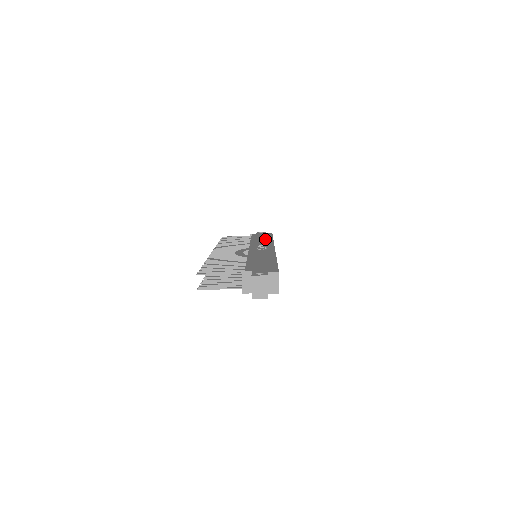
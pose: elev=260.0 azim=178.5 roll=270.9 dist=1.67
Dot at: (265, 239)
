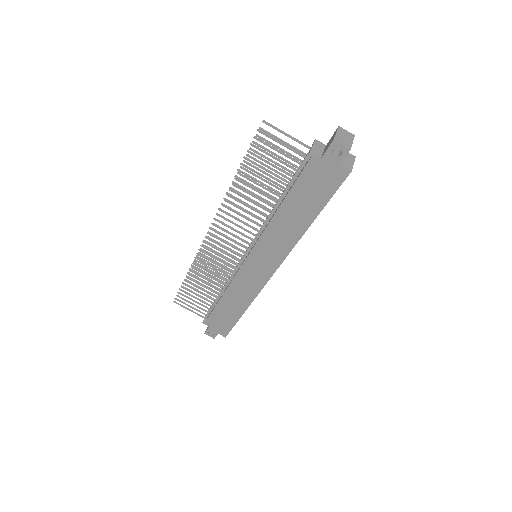
Dot at: occluded
